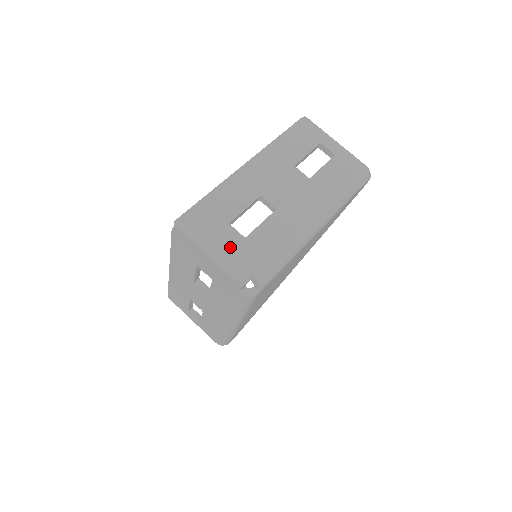
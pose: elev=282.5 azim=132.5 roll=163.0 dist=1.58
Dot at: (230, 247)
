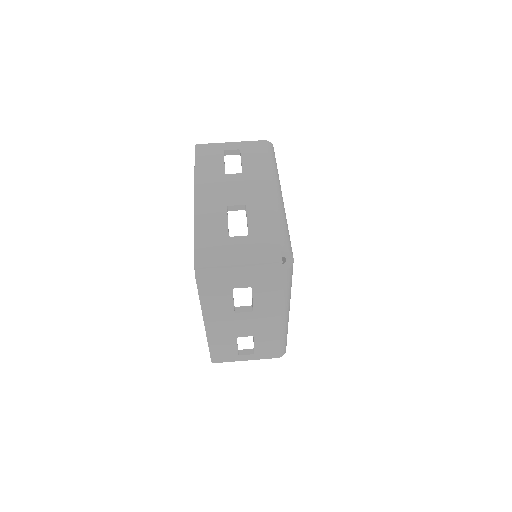
Dot at: (247, 248)
